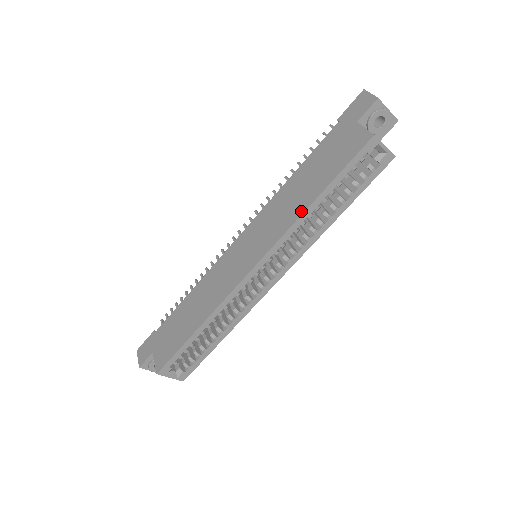
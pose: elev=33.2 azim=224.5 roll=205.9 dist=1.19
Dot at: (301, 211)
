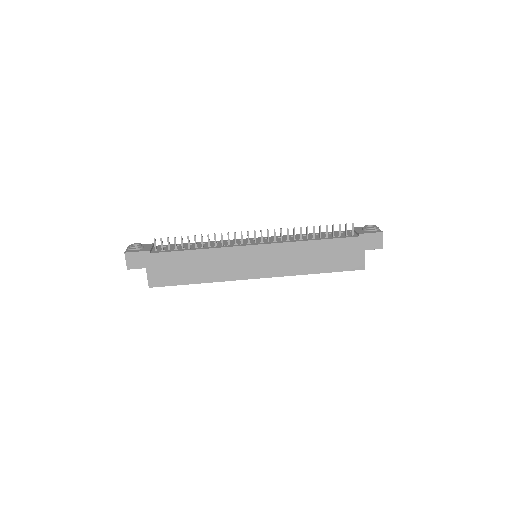
Dot at: (305, 273)
